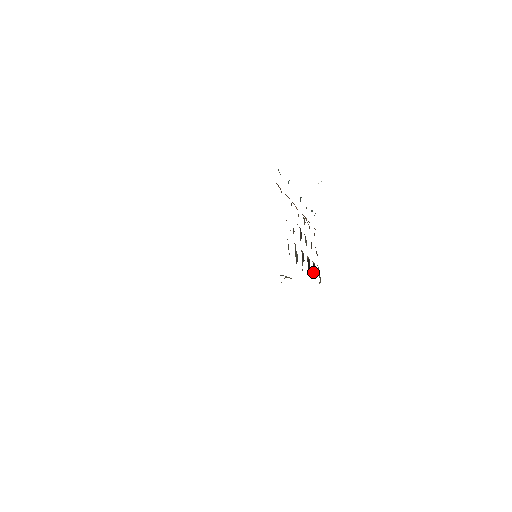
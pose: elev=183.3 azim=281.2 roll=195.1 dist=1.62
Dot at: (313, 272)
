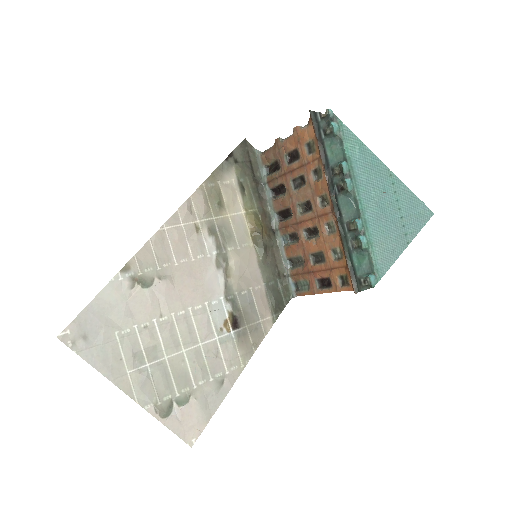
Dot at: (276, 188)
